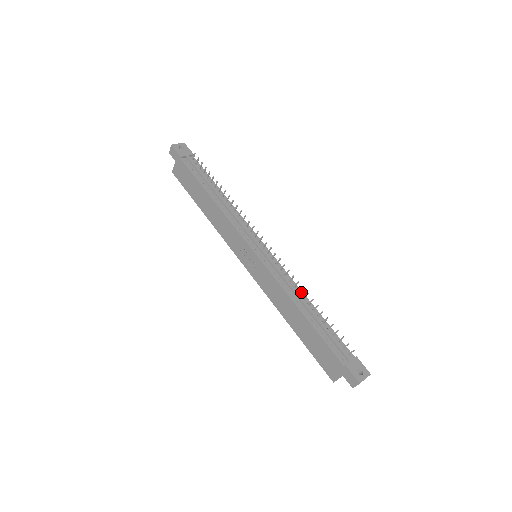
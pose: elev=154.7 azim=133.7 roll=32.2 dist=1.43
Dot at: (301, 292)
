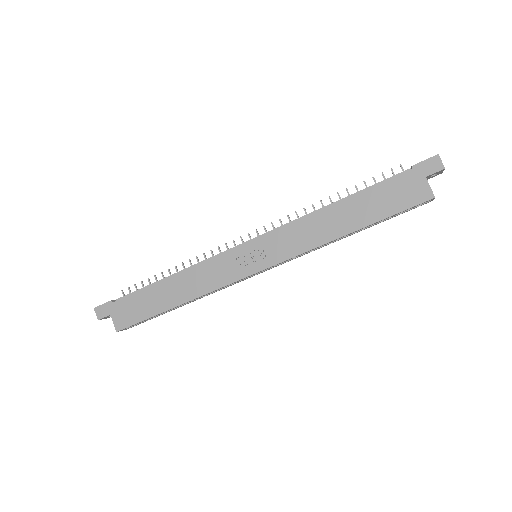
Dot at: occluded
